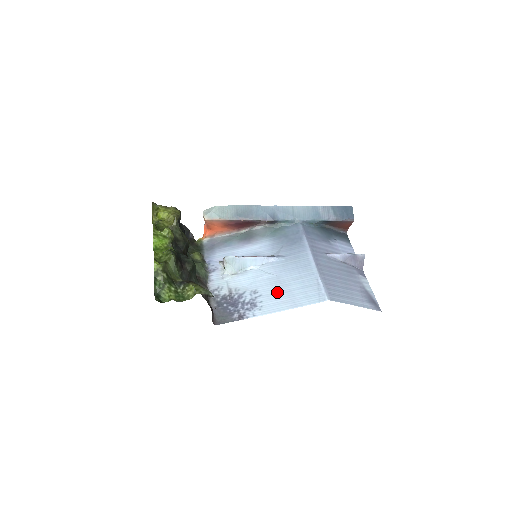
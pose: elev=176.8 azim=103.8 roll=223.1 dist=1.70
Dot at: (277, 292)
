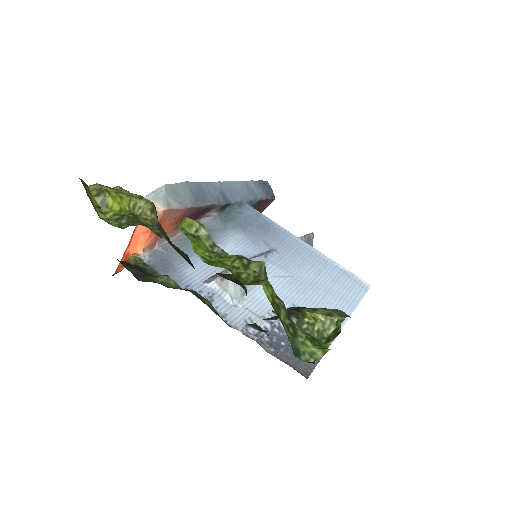
Dot at: (318, 297)
